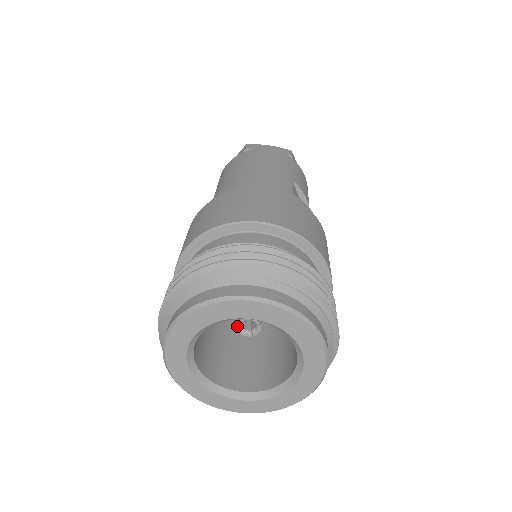
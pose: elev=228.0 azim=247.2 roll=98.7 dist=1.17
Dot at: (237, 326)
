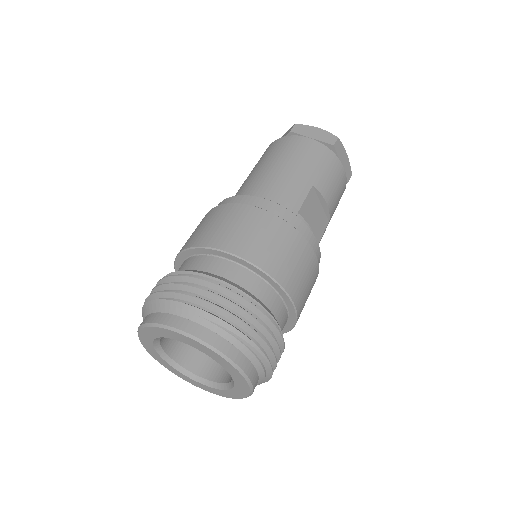
Dot at: occluded
